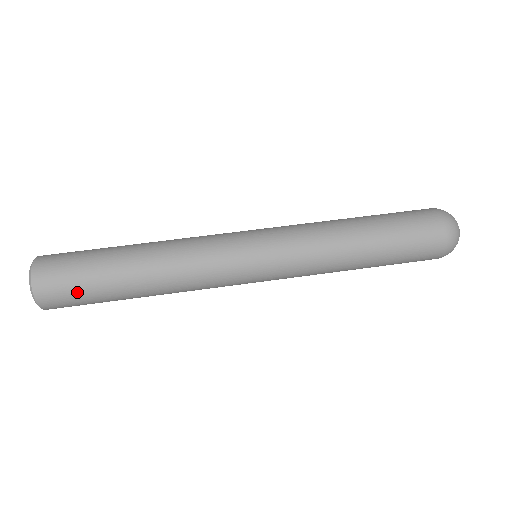
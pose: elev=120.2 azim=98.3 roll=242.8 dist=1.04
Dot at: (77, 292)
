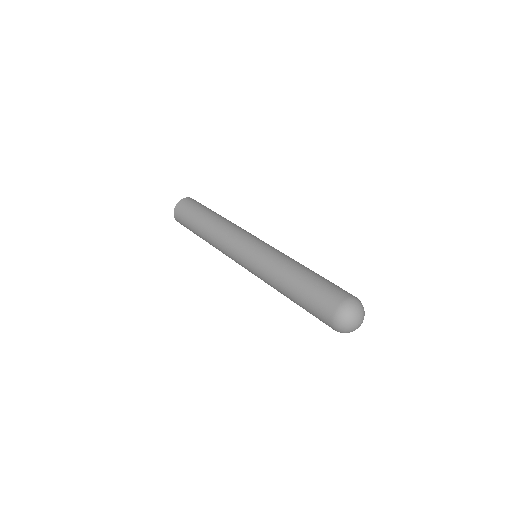
Dot at: (185, 221)
